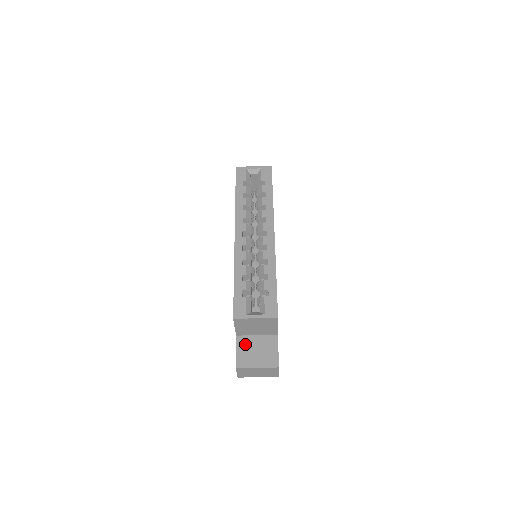
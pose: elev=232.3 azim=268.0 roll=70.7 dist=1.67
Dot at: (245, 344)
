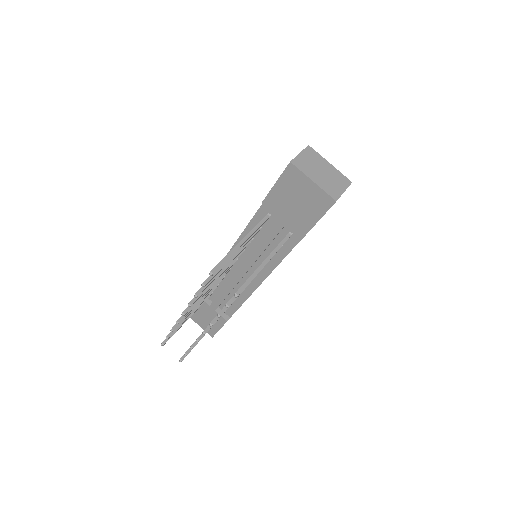
Dot at: occluded
